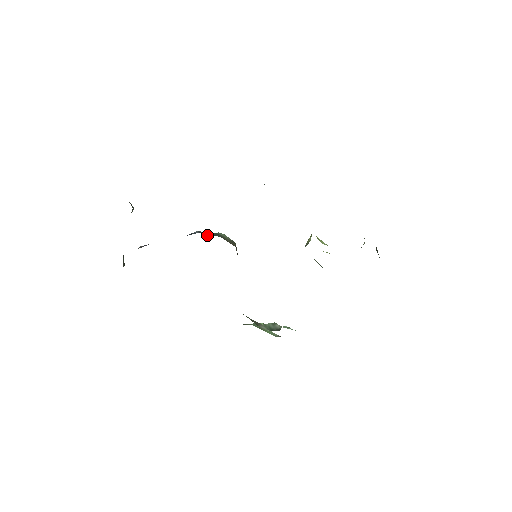
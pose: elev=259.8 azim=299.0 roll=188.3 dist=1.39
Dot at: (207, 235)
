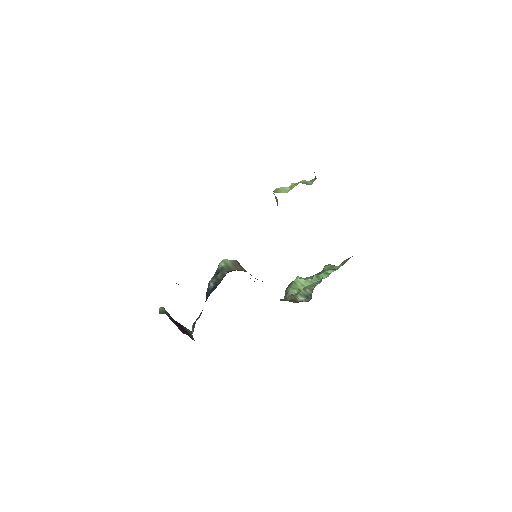
Dot at: (216, 273)
